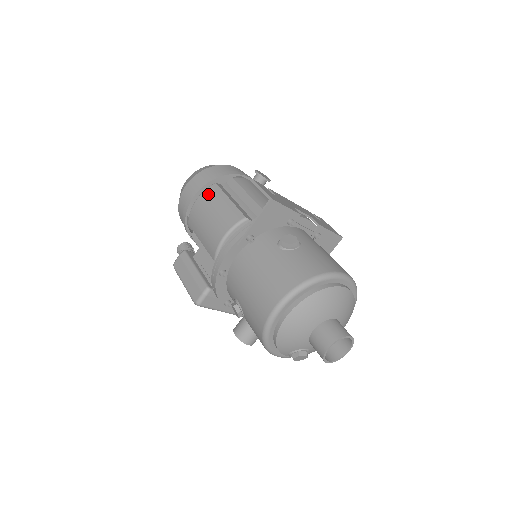
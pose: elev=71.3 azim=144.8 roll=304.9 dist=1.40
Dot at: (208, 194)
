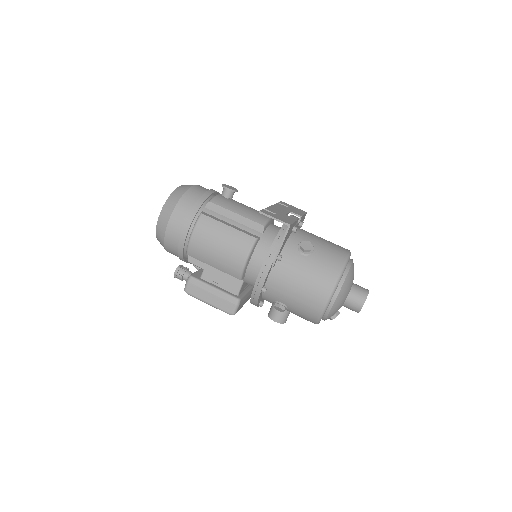
Dot at: (203, 227)
